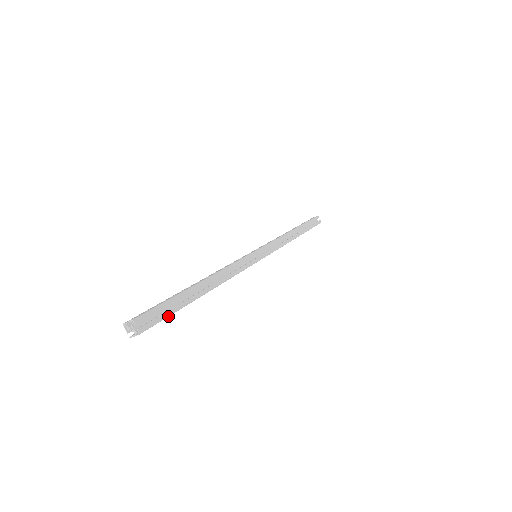
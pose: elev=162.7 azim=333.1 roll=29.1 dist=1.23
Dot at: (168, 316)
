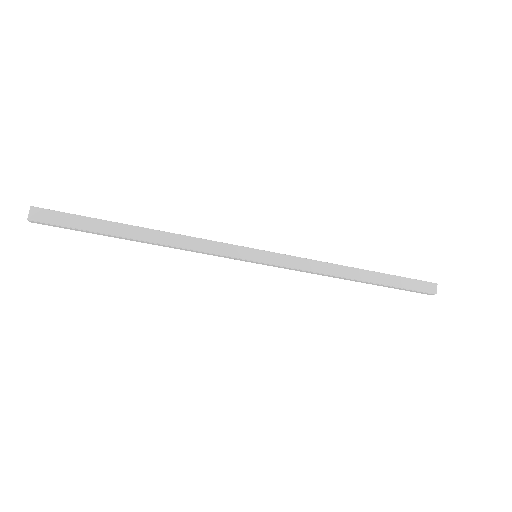
Dot at: (73, 215)
